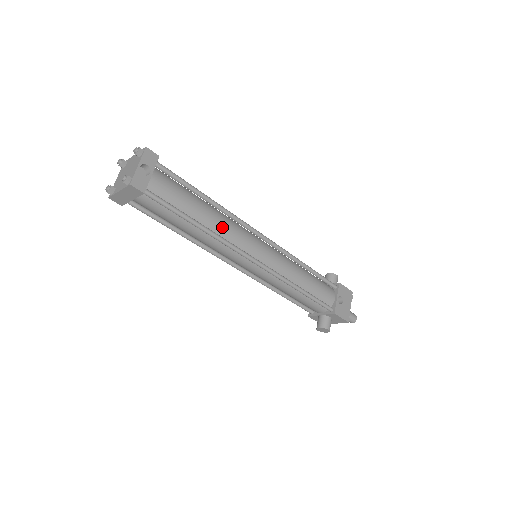
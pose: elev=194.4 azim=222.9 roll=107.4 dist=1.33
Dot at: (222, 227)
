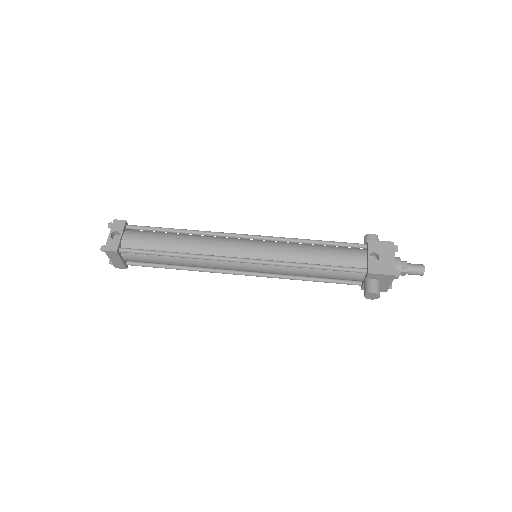
Dot at: (198, 246)
